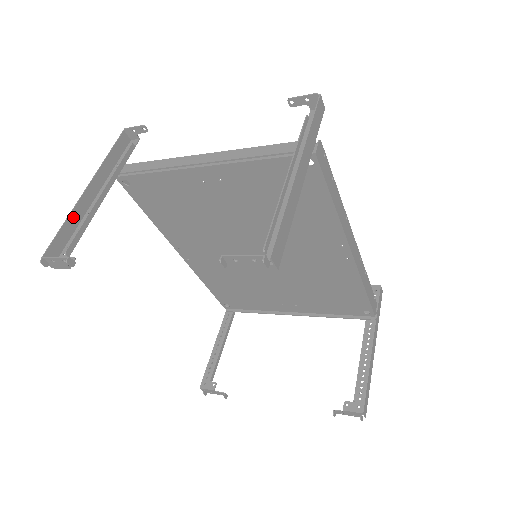
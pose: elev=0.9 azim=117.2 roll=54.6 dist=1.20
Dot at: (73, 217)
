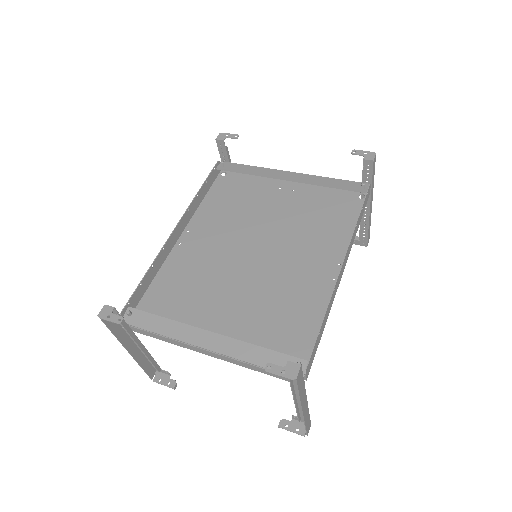
Dot at: (140, 361)
